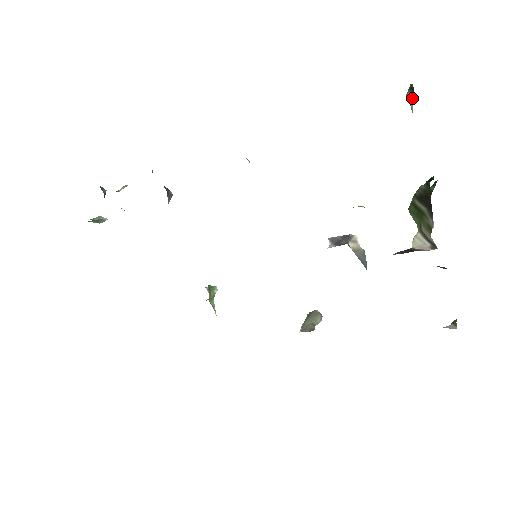
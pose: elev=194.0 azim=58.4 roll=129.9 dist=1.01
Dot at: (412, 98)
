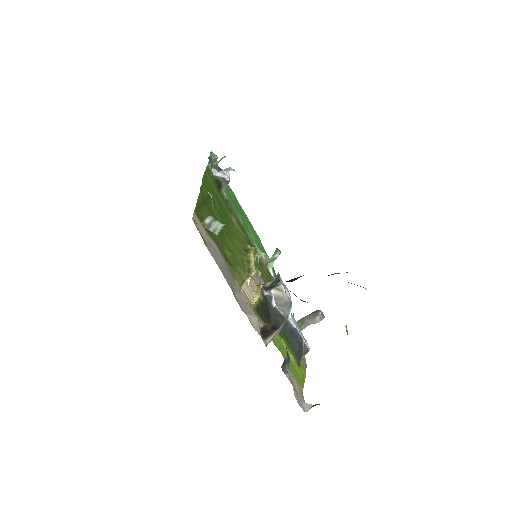
Dot at: occluded
